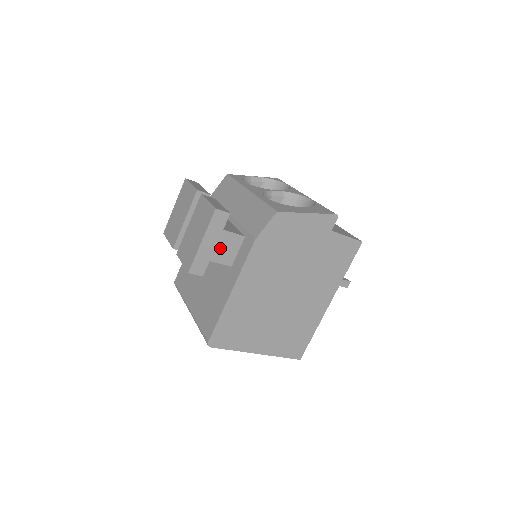
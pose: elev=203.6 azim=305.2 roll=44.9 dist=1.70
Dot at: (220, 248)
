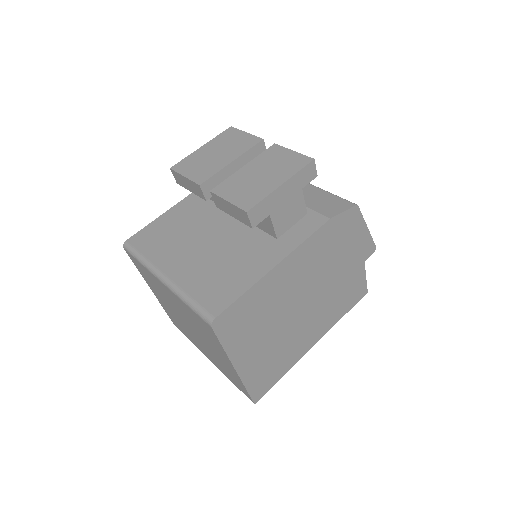
Dot at: (286, 208)
